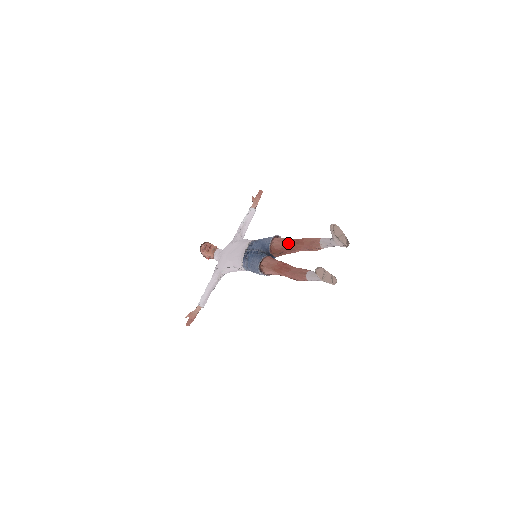
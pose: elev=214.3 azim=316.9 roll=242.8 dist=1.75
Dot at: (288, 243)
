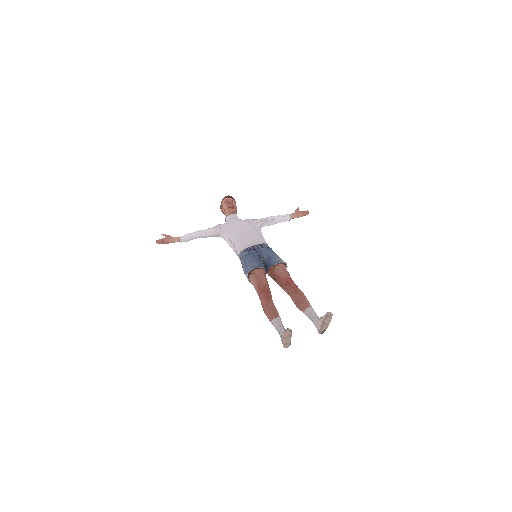
Dot at: (288, 280)
